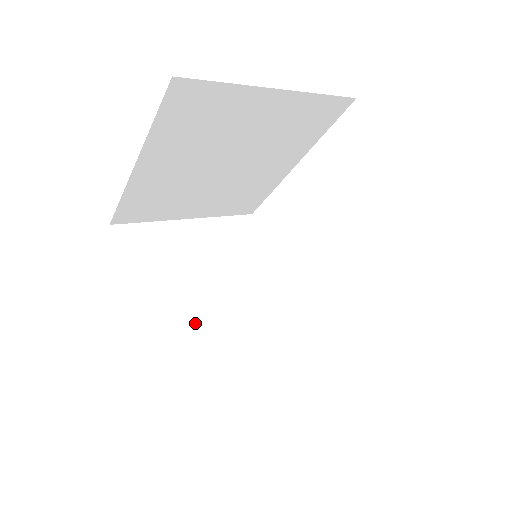
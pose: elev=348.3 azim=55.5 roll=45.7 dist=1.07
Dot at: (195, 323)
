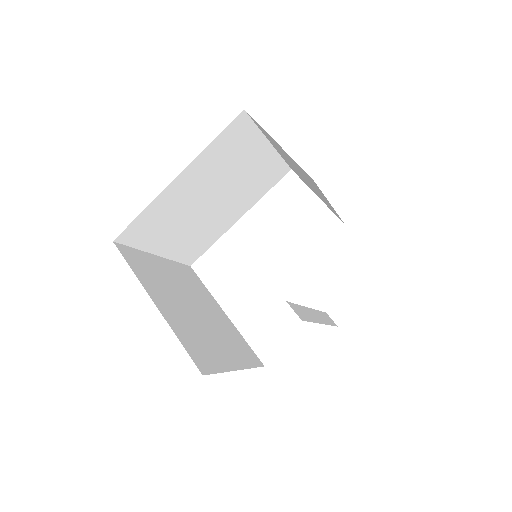
Dot at: (196, 326)
